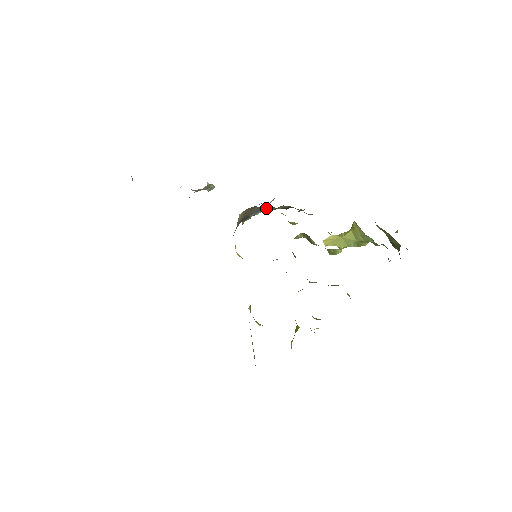
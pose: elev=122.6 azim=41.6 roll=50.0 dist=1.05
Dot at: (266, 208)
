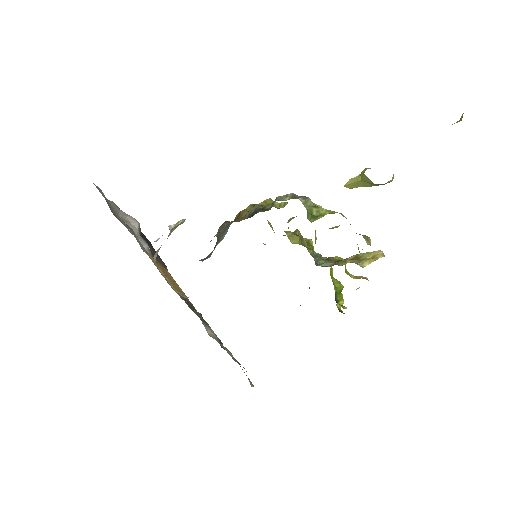
Dot at: (241, 213)
